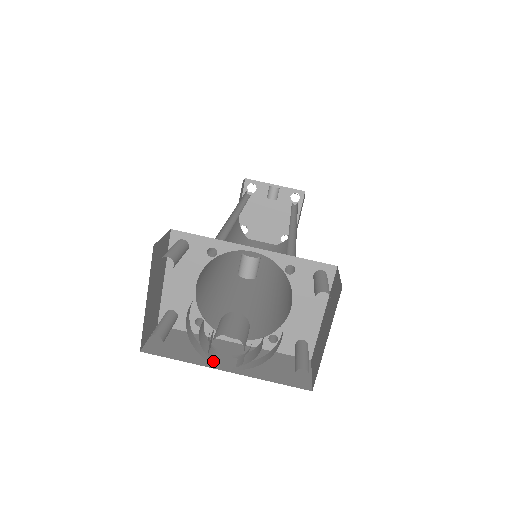
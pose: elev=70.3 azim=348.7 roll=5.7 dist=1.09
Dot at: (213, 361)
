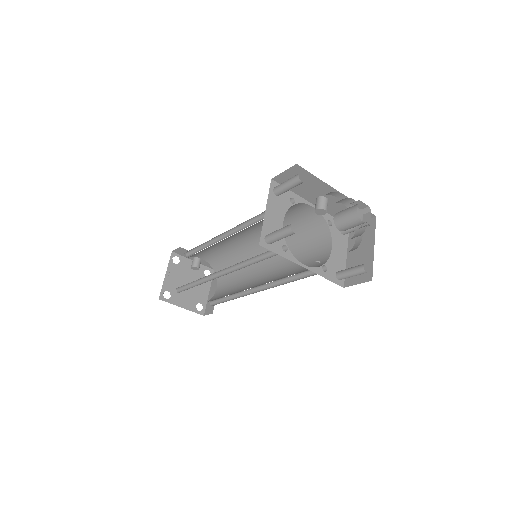
Dot at: (357, 219)
